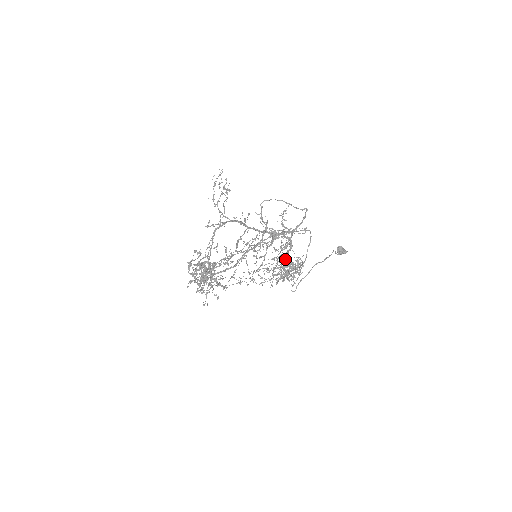
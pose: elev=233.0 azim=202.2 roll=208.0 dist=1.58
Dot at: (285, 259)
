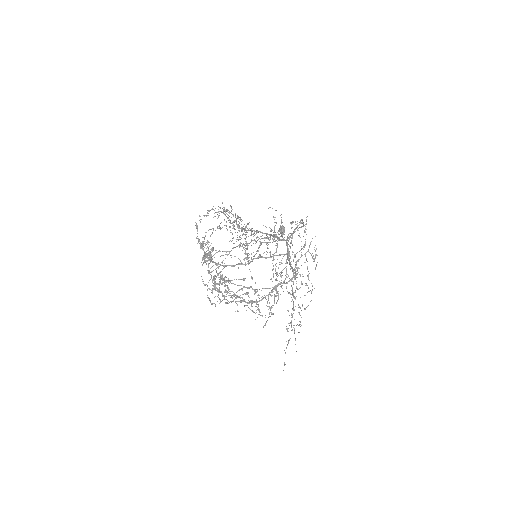
Dot at: occluded
